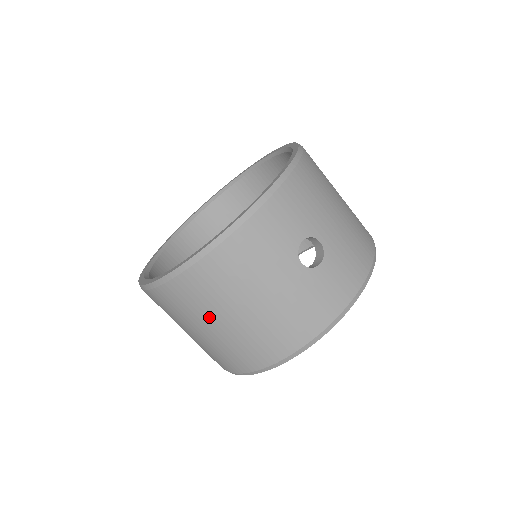
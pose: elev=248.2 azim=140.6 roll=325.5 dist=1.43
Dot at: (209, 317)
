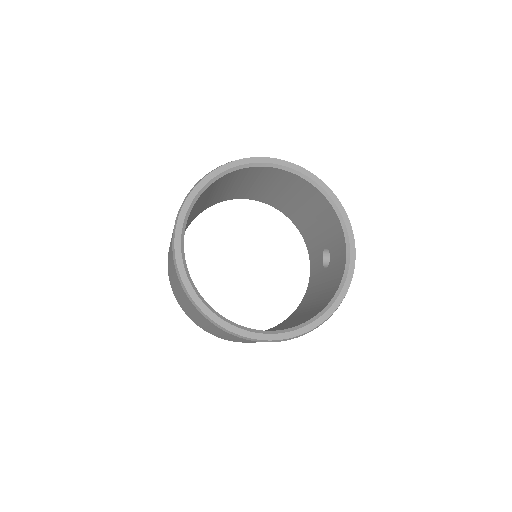
Dot at: occluded
